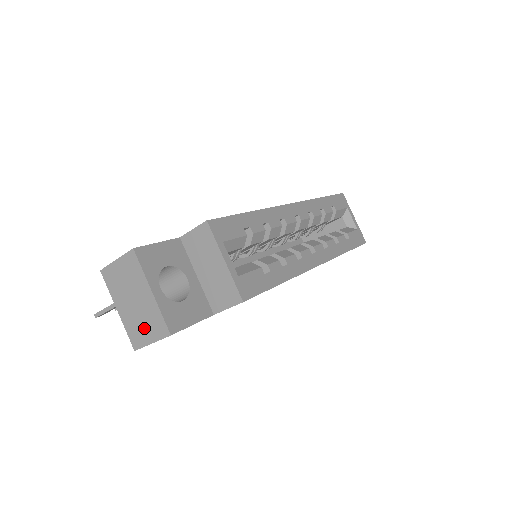
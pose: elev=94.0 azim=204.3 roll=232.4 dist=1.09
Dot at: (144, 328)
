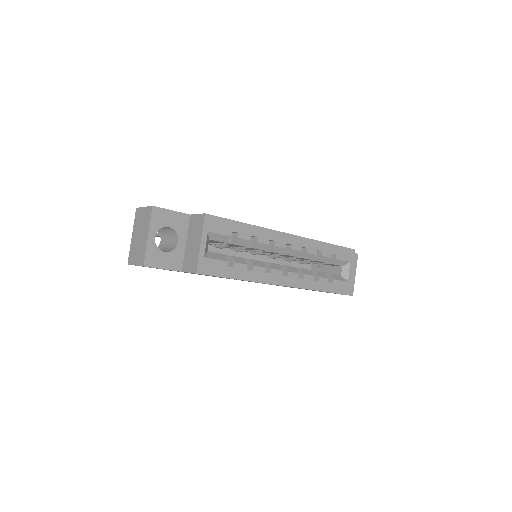
Dot at: (136, 254)
